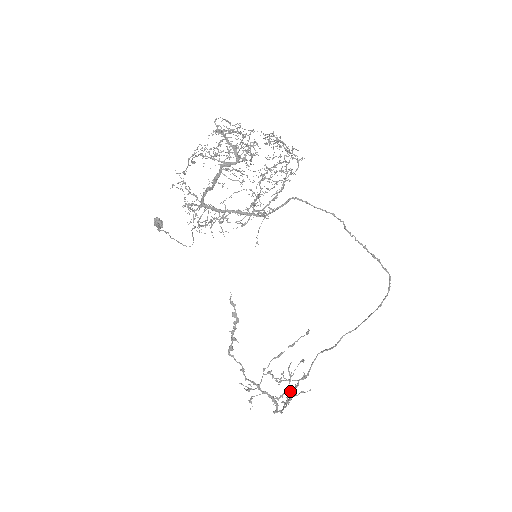
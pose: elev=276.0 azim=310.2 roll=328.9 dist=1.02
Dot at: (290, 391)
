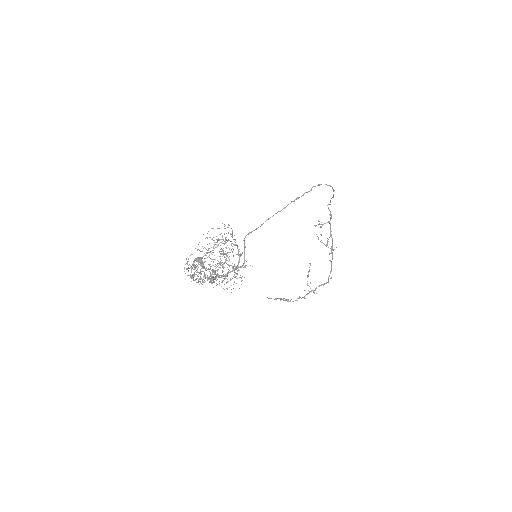
Dot at: (329, 237)
